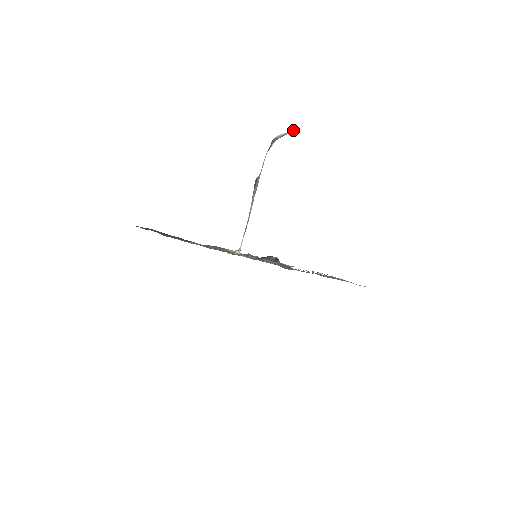
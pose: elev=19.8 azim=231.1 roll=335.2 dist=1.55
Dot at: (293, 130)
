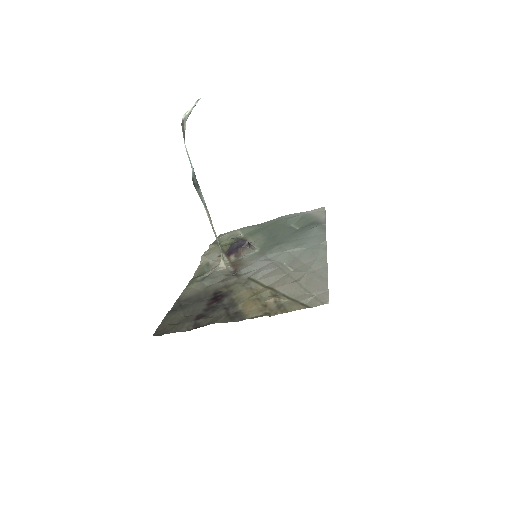
Dot at: (198, 100)
